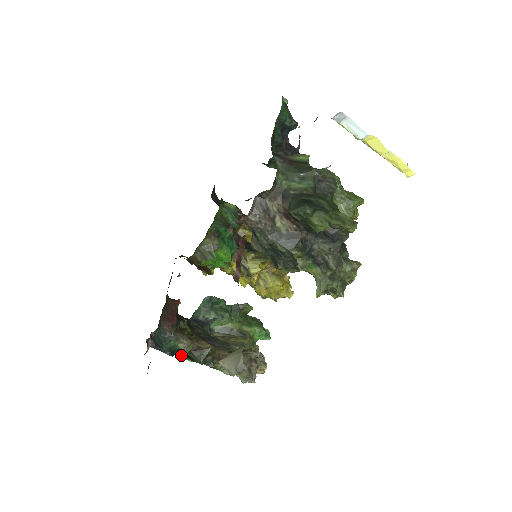
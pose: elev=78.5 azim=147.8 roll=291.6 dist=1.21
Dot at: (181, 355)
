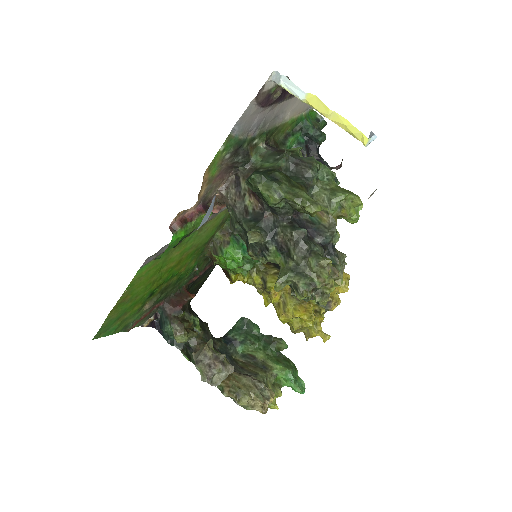
Dot at: (181, 349)
